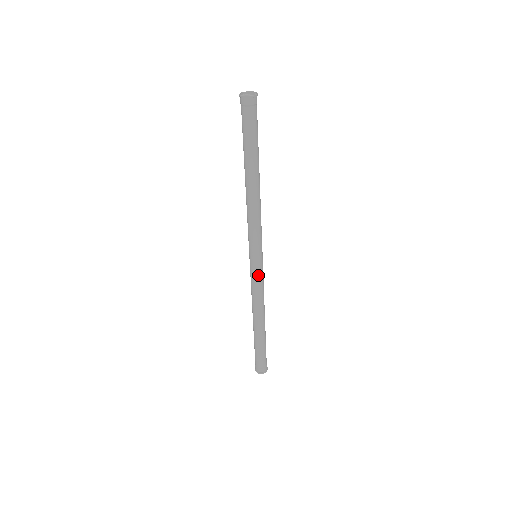
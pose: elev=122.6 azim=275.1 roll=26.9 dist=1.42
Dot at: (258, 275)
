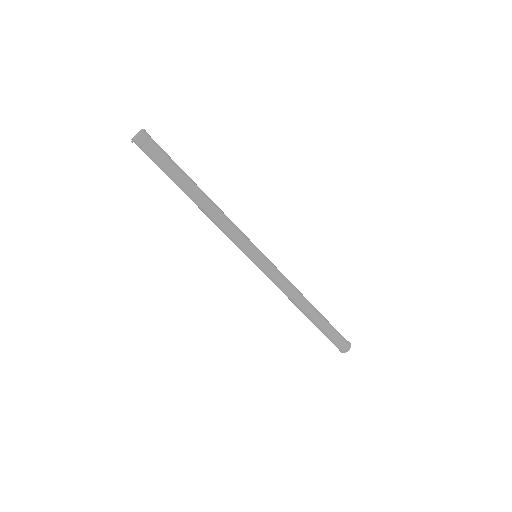
Dot at: (271, 269)
